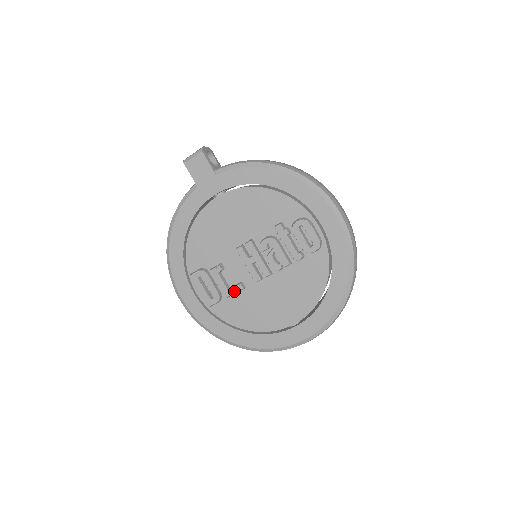
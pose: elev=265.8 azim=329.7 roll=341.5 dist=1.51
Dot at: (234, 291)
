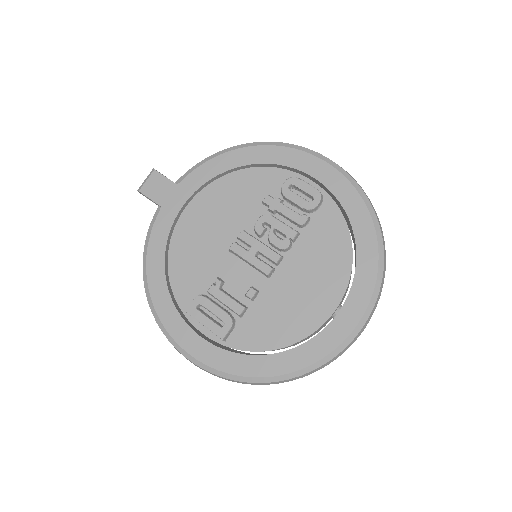
Dot at: (247, 304)
